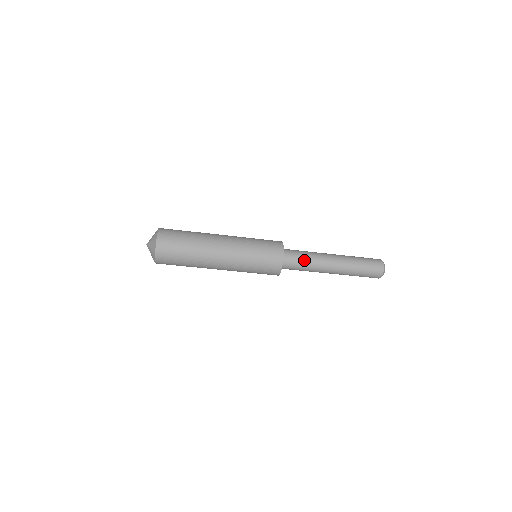
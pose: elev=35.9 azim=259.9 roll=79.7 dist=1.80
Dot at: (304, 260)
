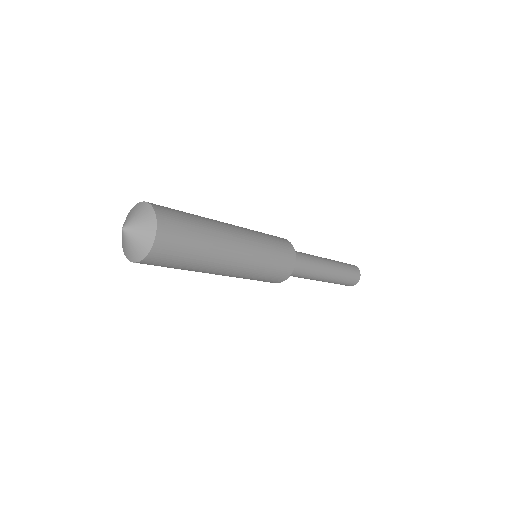
Dot at: (303, 273)
